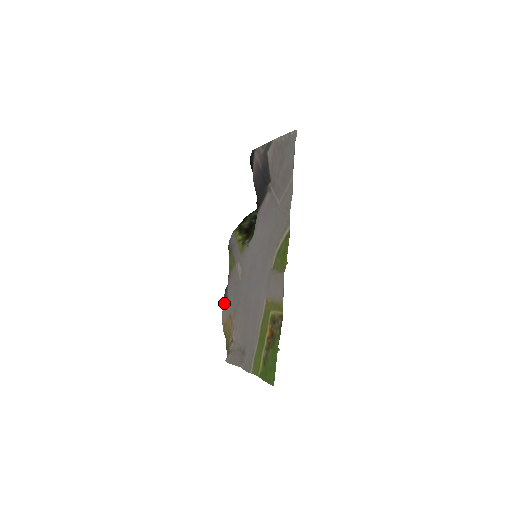
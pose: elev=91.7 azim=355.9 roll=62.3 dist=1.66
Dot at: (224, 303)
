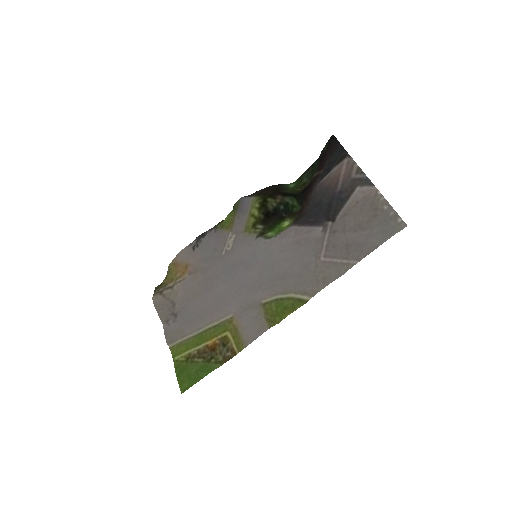
Dot at: (190, 246)
